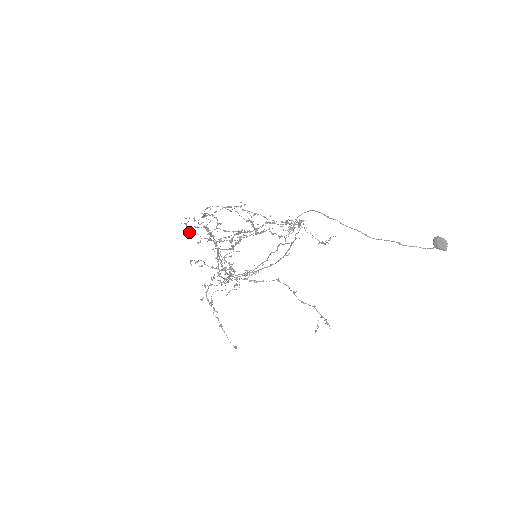
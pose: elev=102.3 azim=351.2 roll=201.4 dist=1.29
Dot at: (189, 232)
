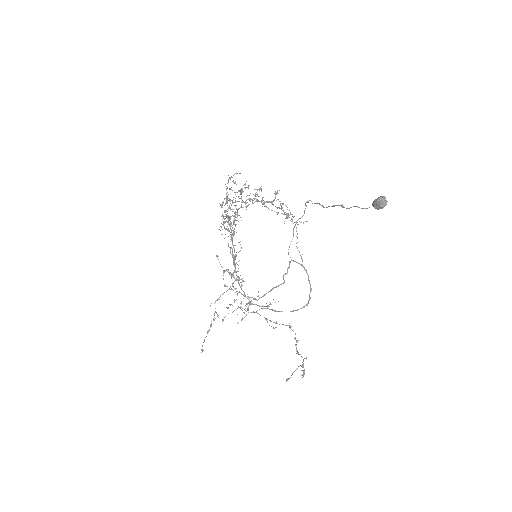
Dot at: (221, 226)
